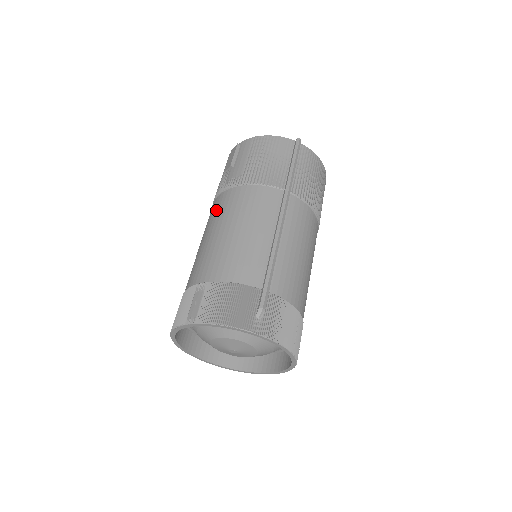
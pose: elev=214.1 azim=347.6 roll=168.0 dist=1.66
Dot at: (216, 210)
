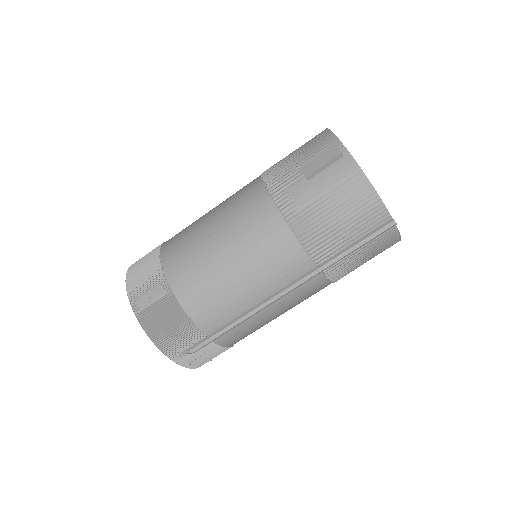
Dot at: (247, 213)
